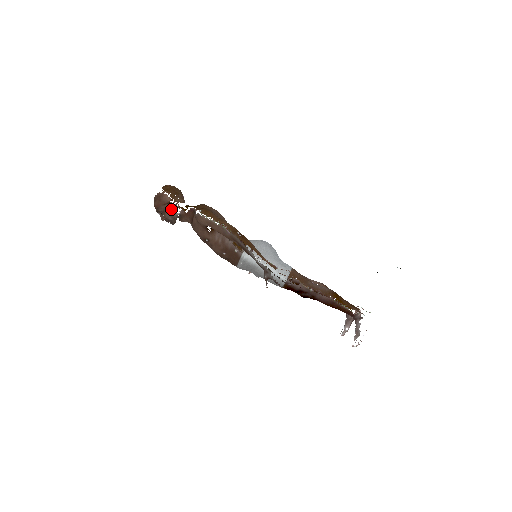
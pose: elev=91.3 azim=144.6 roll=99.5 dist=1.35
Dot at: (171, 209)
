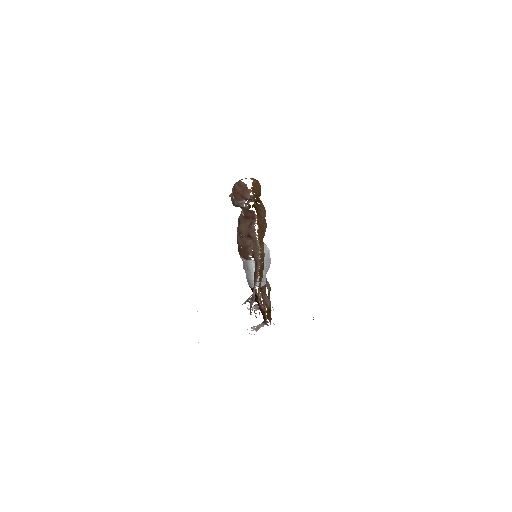
Dot at: (243, 202)
